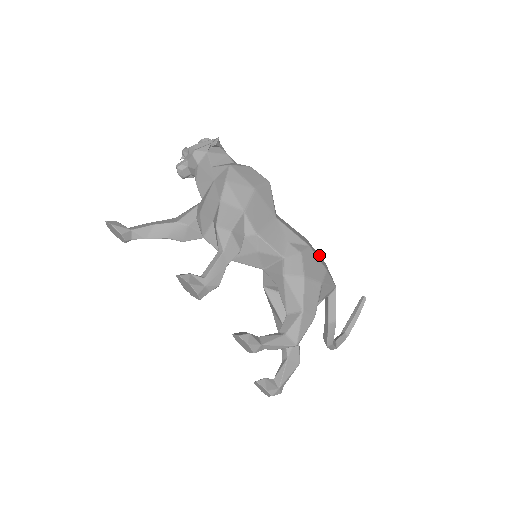
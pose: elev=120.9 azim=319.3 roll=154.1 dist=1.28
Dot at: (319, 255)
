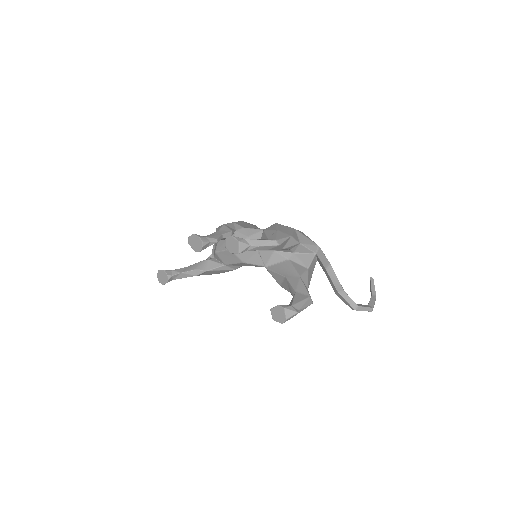
Dot at: occluded
